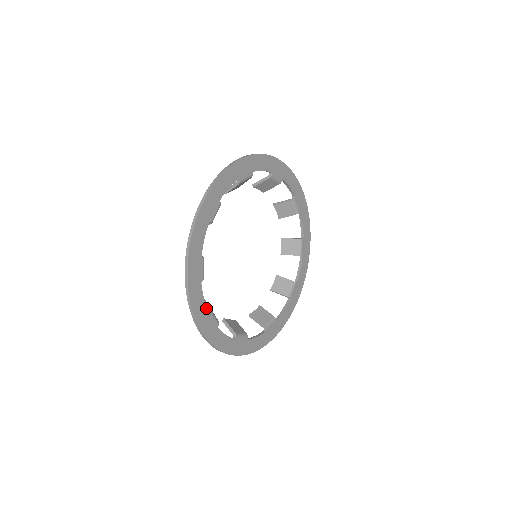
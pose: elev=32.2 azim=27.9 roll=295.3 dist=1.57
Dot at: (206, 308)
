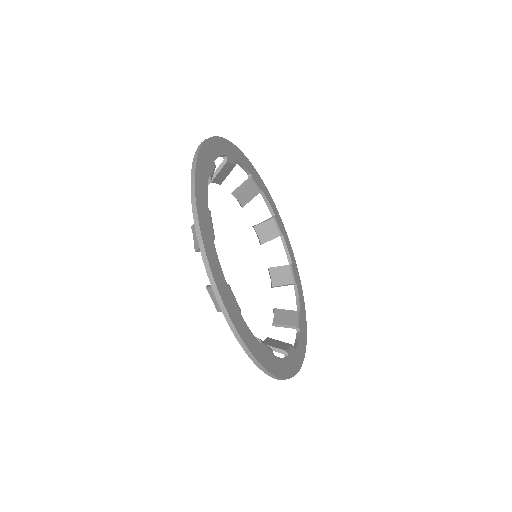
Dot at: (286, 358)
